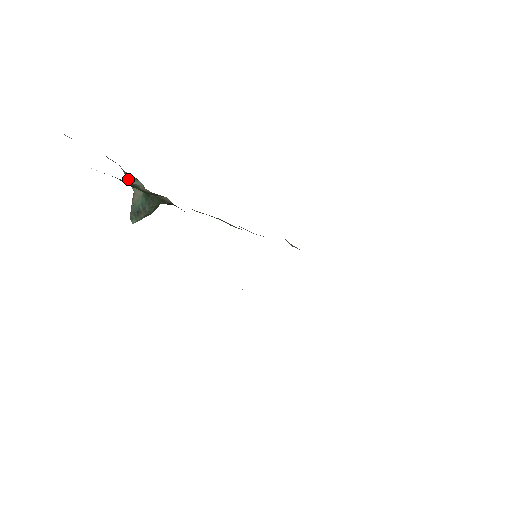
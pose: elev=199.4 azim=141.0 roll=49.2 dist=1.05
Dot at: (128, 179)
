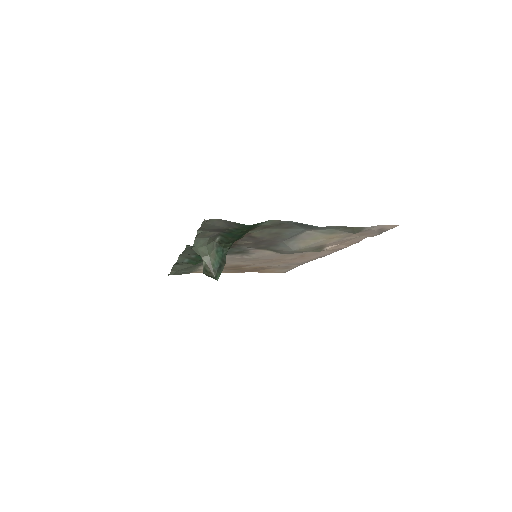
Dot at: (200, 248)
